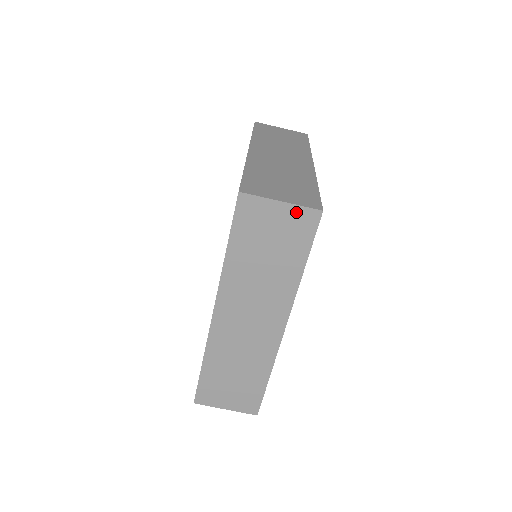
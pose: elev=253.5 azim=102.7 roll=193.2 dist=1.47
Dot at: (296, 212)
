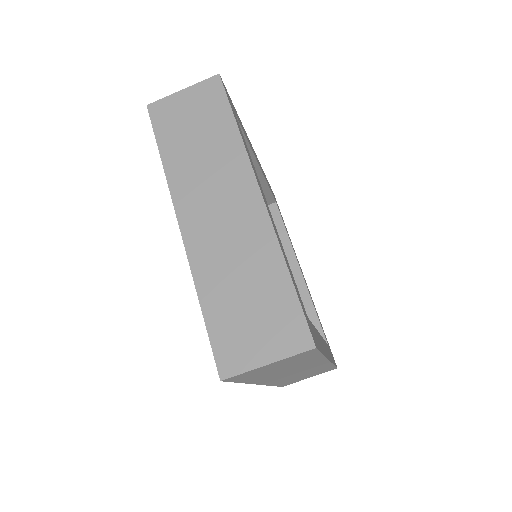
Dot at: (199, 89)
